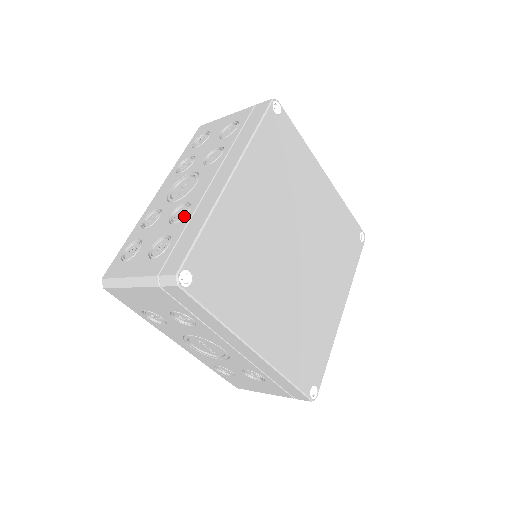
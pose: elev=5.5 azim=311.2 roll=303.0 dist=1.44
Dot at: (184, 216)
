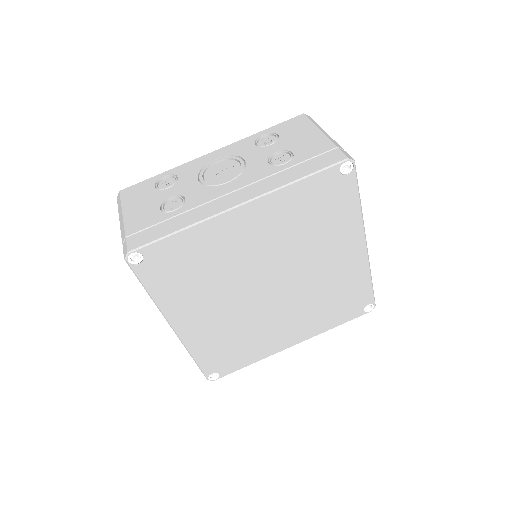
Dot at: occluded
